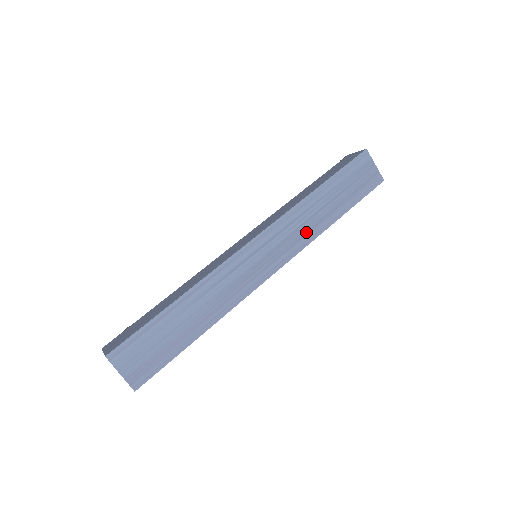
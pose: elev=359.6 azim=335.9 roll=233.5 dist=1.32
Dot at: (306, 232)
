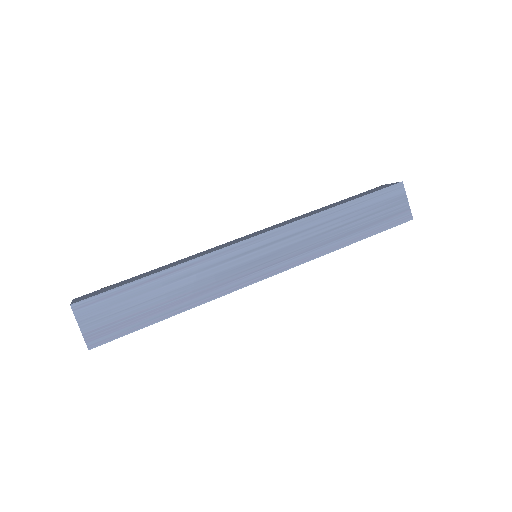
Dot at: (314, 246)
